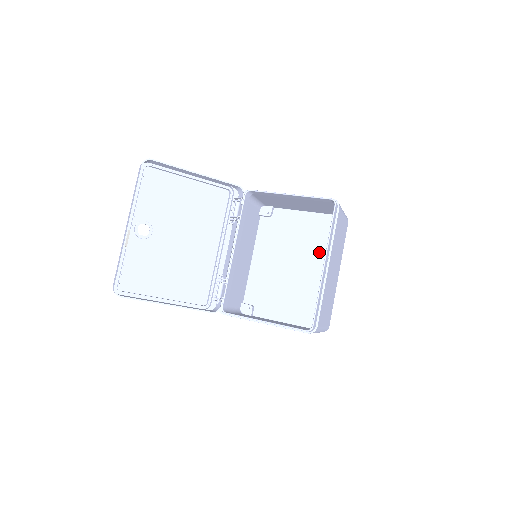
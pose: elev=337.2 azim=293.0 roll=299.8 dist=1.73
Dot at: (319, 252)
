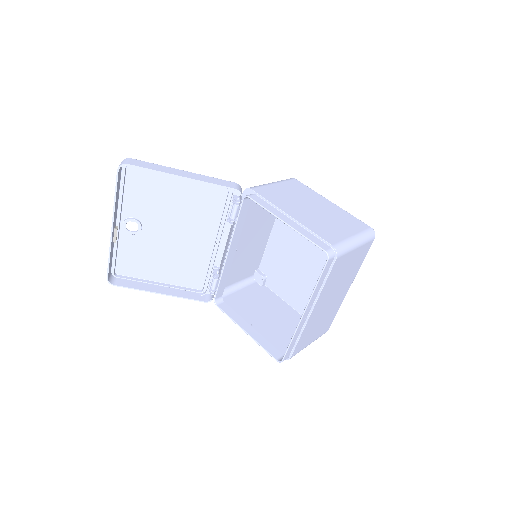
Dot at: occluded
